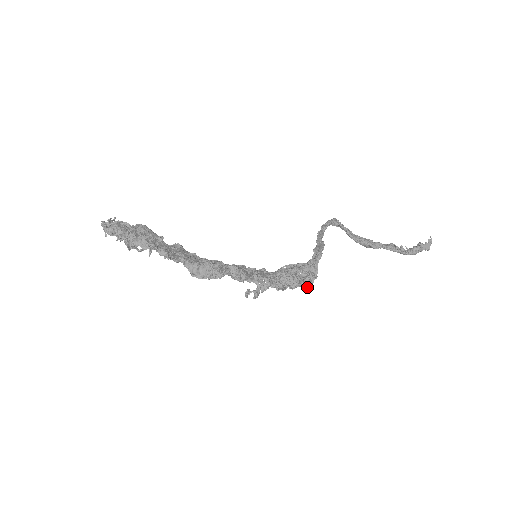
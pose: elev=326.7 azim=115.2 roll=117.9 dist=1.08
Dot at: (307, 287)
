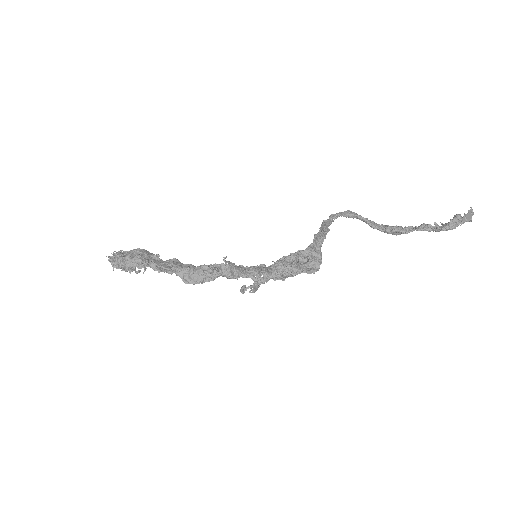
Dot at: occluded
